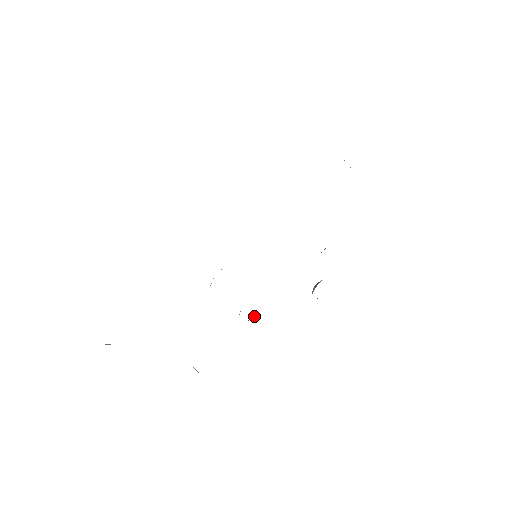
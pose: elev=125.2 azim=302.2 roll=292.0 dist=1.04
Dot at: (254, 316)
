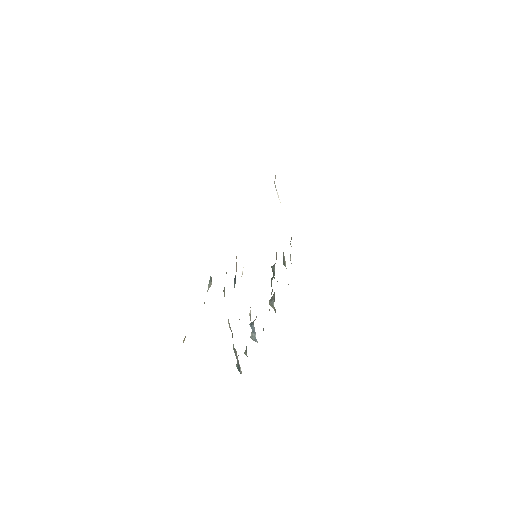
Dot at: (254, 320)
